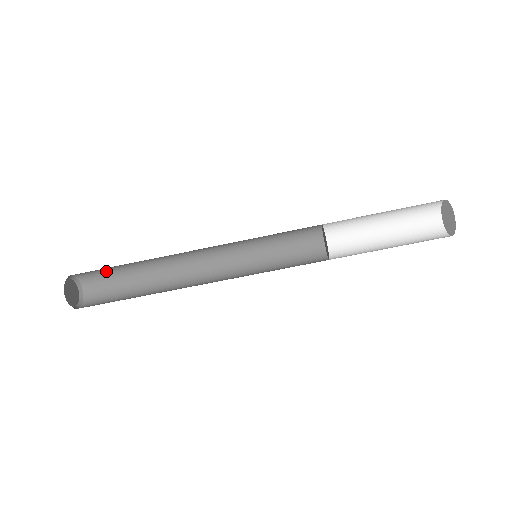
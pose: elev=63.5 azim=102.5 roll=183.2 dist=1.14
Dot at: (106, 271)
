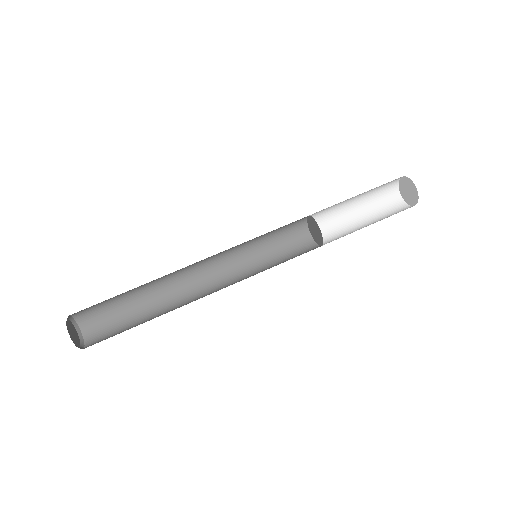
Dot at: (115, 323)
